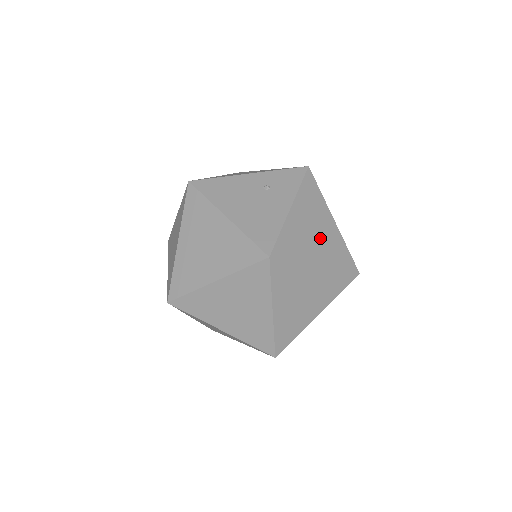
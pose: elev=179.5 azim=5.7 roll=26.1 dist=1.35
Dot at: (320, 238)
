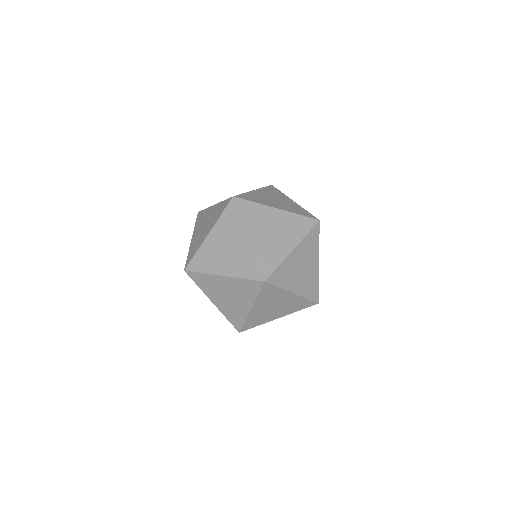
Dot at: (280, 202)
